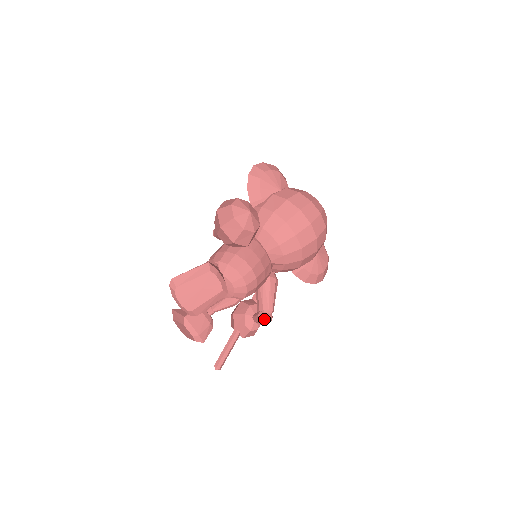
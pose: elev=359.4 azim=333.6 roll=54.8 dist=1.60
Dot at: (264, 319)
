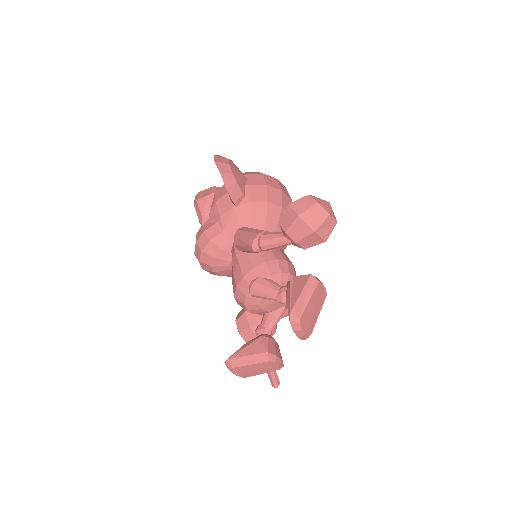
Dot at: occluded
